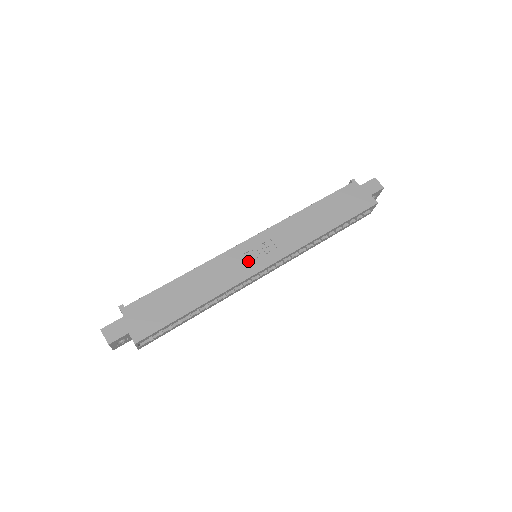
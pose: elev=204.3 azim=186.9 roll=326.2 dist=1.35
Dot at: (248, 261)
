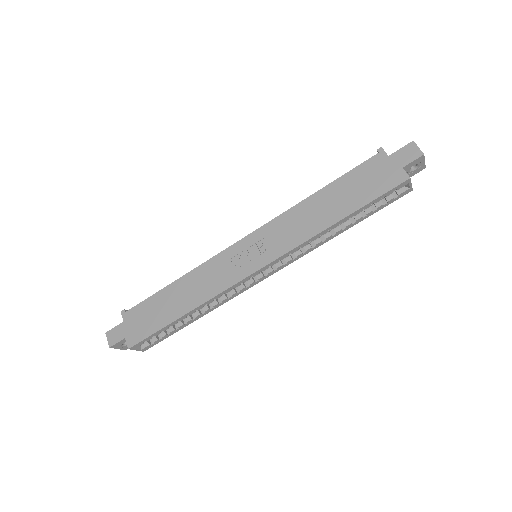
Dot at: (238, 264)
